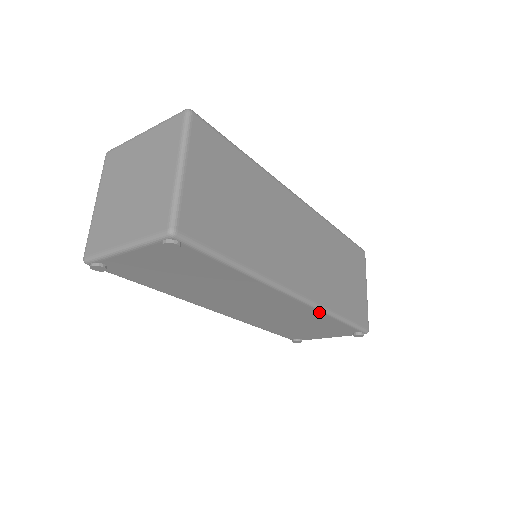
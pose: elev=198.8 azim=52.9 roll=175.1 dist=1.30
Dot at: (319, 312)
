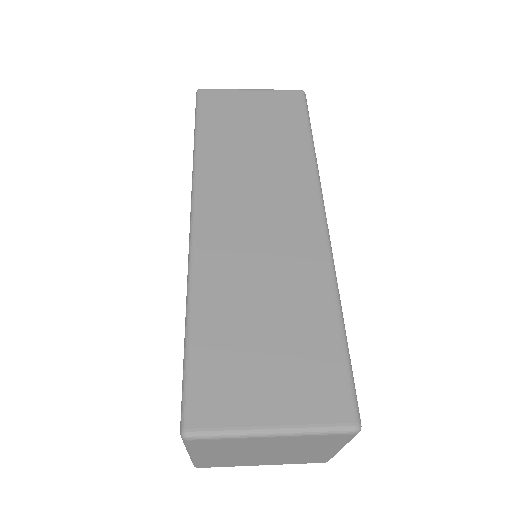
Dot at: occluded
